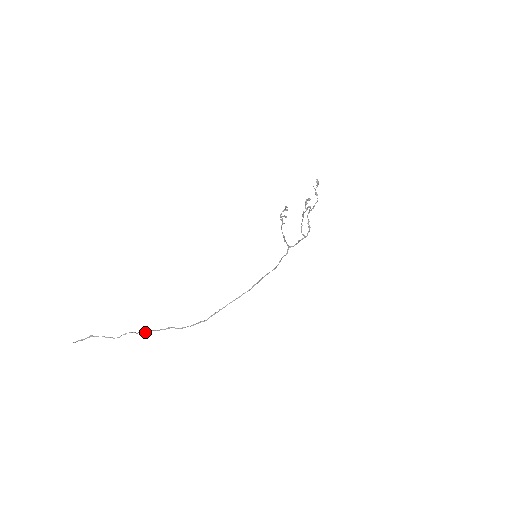
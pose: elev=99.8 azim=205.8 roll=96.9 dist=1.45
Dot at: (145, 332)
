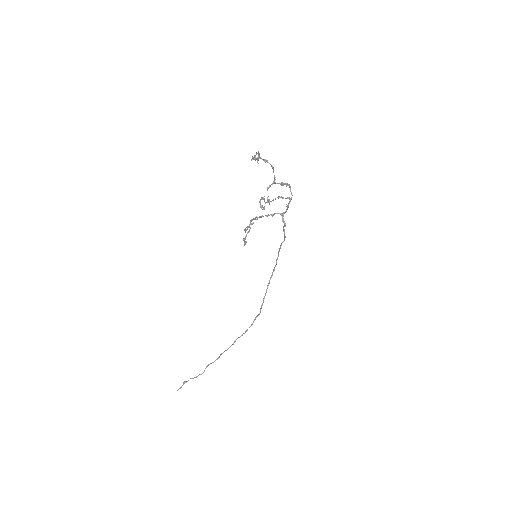
Dot at: (219, 357)
